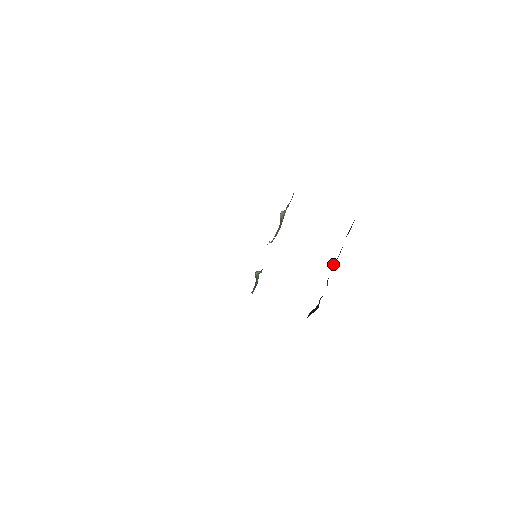
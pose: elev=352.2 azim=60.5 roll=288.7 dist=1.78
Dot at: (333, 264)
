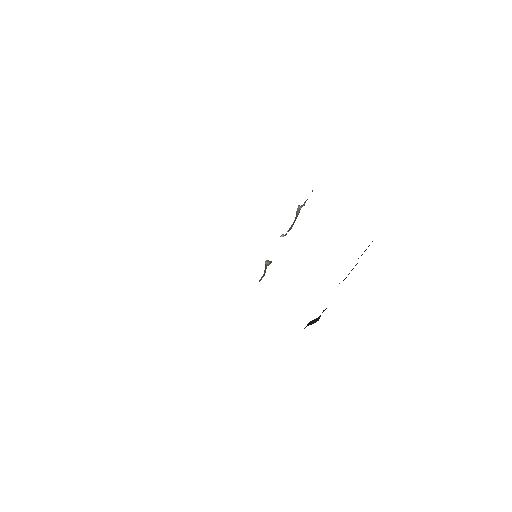
Dot at: occluded
